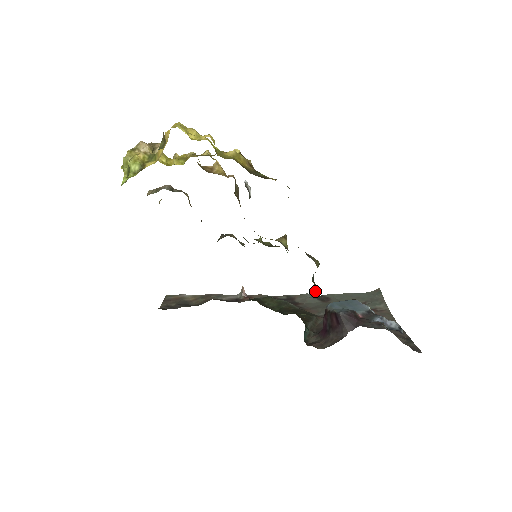
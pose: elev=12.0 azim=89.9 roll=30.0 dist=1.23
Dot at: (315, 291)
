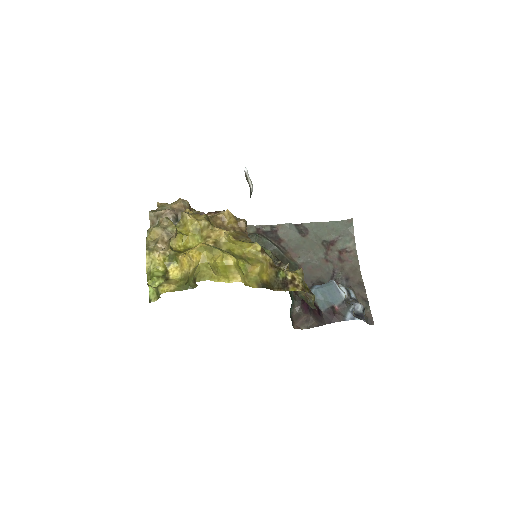
Dot at: occluded
